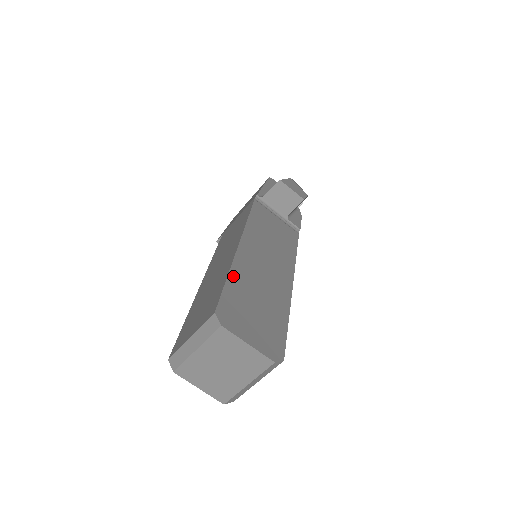
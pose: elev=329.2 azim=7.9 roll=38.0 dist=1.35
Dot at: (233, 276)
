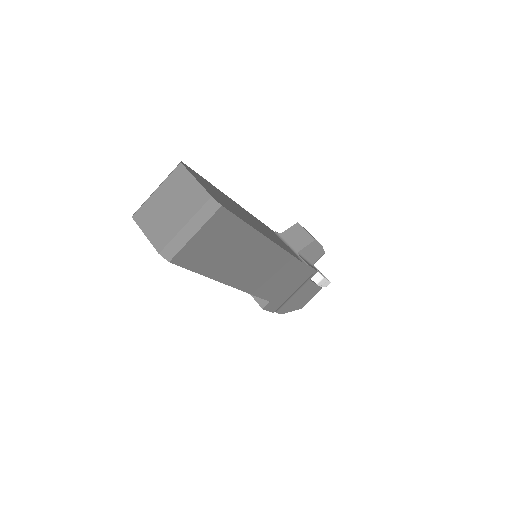
Dot at: (214, 187)
